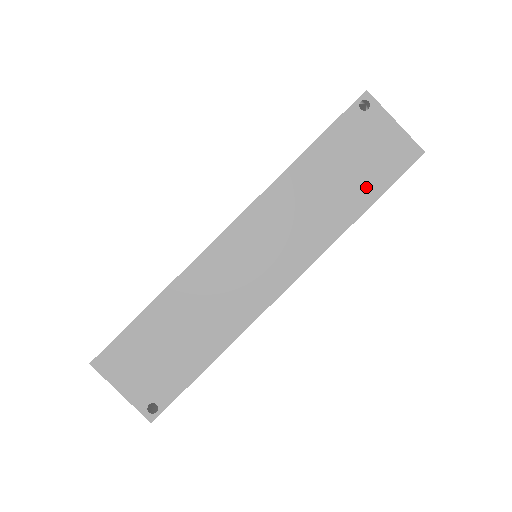
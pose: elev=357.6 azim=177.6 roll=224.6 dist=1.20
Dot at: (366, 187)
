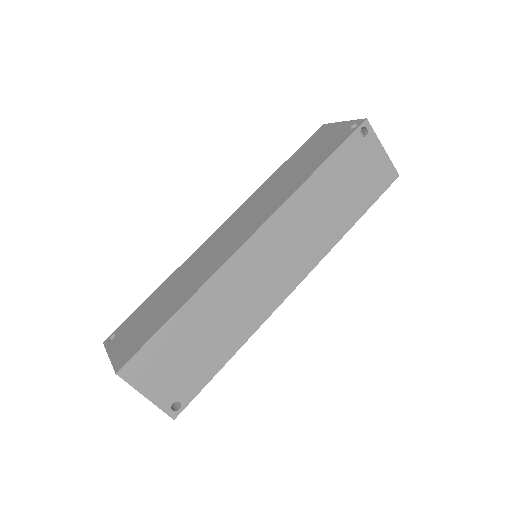
Dot at: (358, 202)
